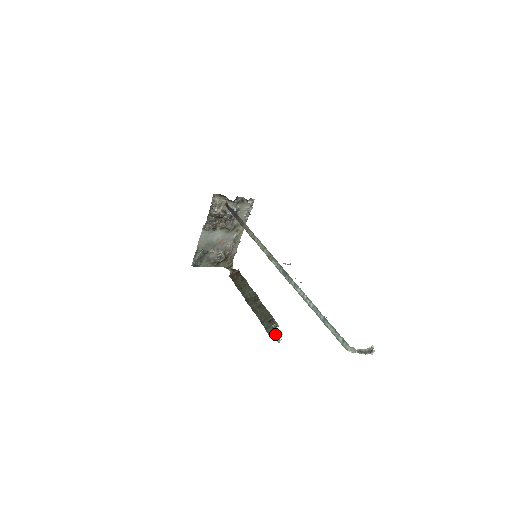
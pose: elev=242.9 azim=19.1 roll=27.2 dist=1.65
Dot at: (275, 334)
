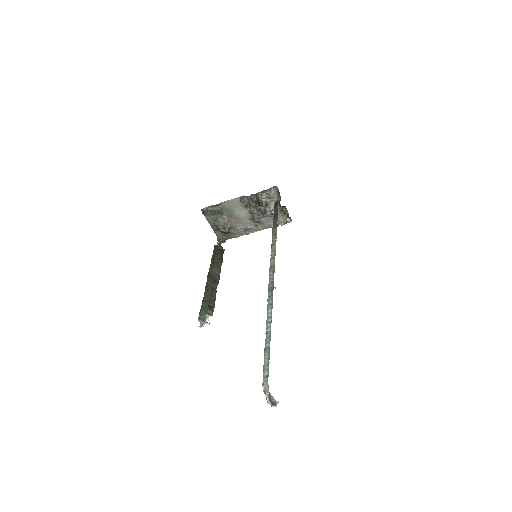
Dot at: (204, 318)
